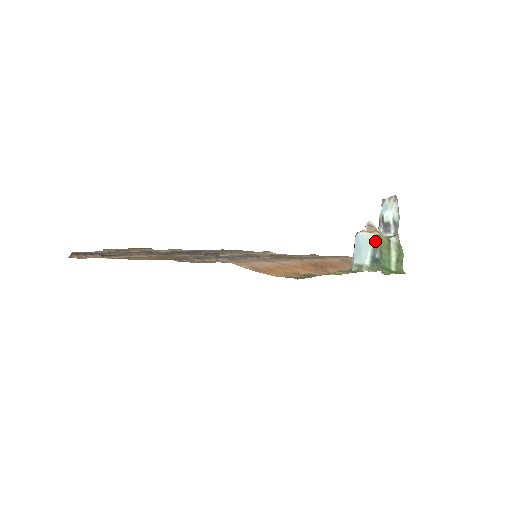
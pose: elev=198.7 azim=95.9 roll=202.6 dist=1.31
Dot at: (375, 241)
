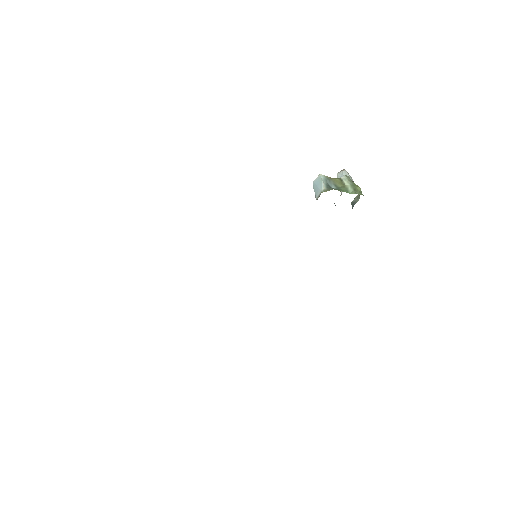
Dot at: (326, 178)
